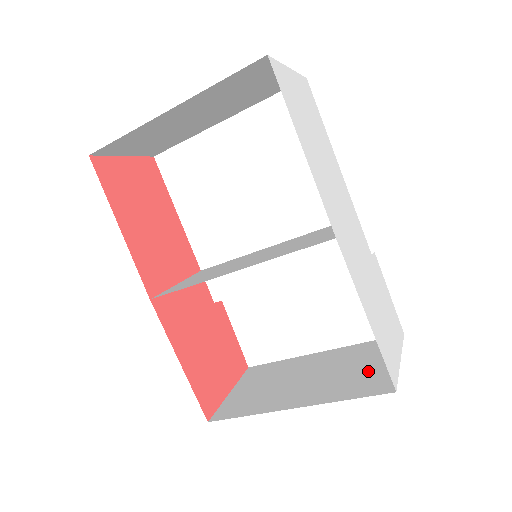
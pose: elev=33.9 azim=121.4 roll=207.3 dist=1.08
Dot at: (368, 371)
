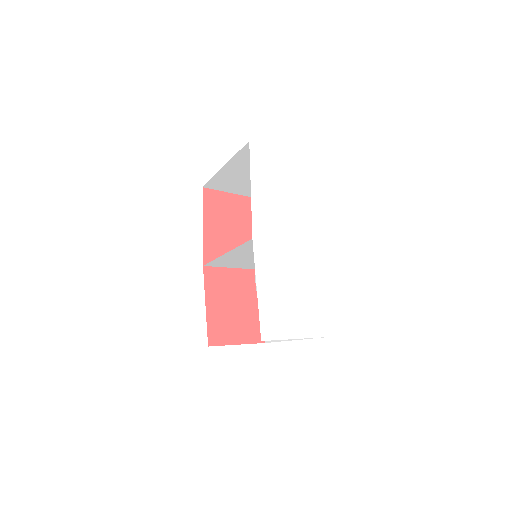
Dot at: occluded
